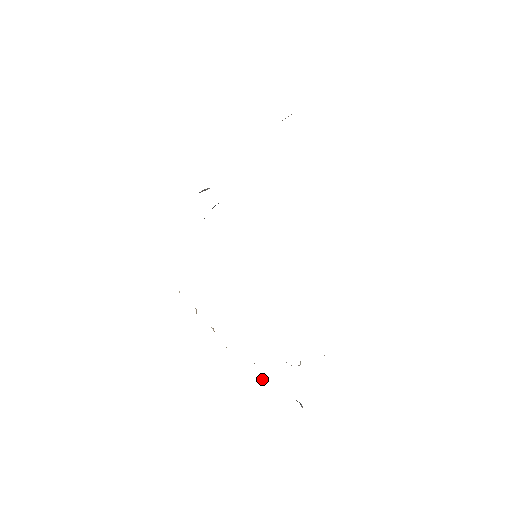
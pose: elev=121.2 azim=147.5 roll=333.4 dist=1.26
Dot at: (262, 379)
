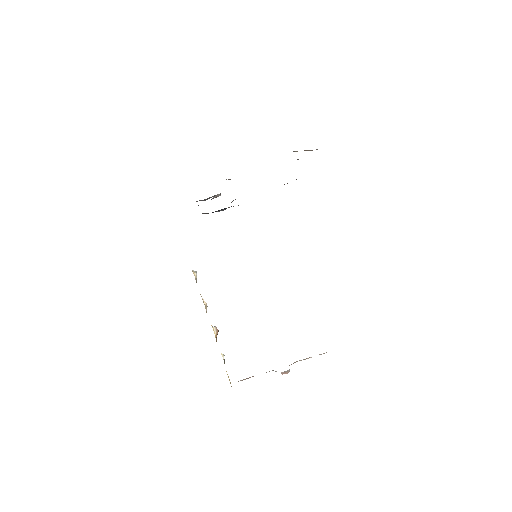
Dot at: occluded
